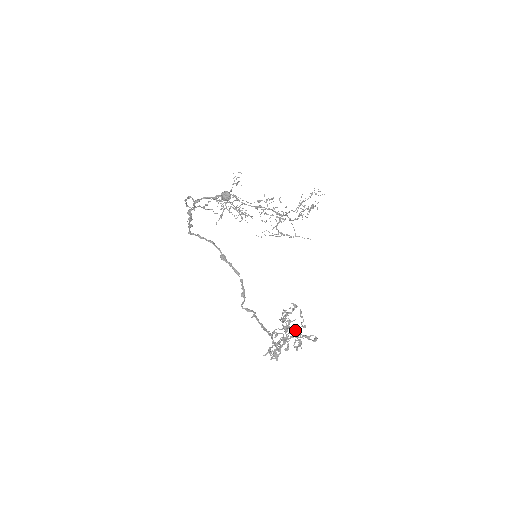
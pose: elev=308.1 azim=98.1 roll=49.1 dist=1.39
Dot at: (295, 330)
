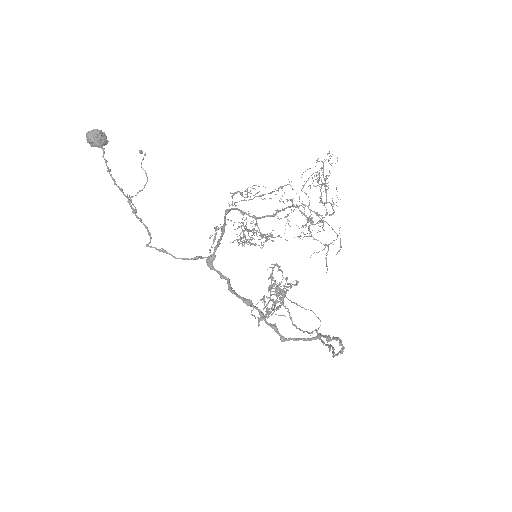
Dot at: occluded
